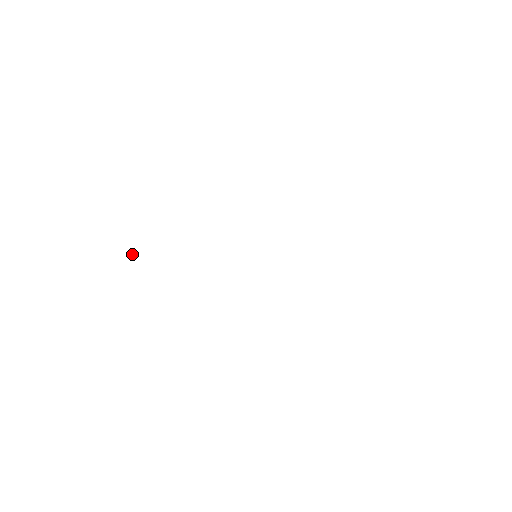
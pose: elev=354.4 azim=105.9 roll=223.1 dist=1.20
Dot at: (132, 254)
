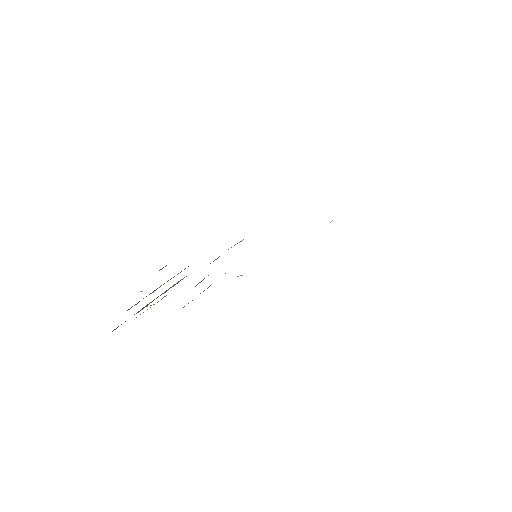
Dot at: occluded
